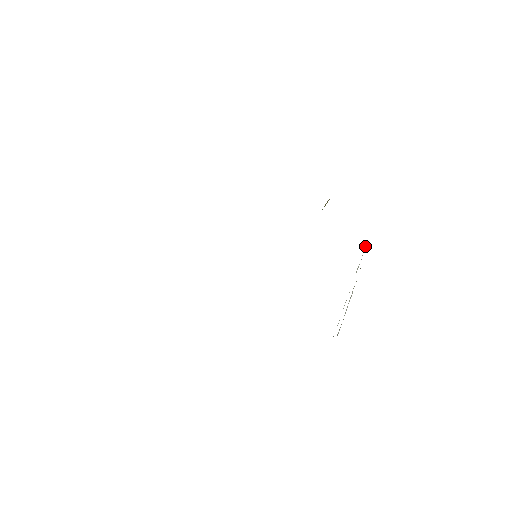
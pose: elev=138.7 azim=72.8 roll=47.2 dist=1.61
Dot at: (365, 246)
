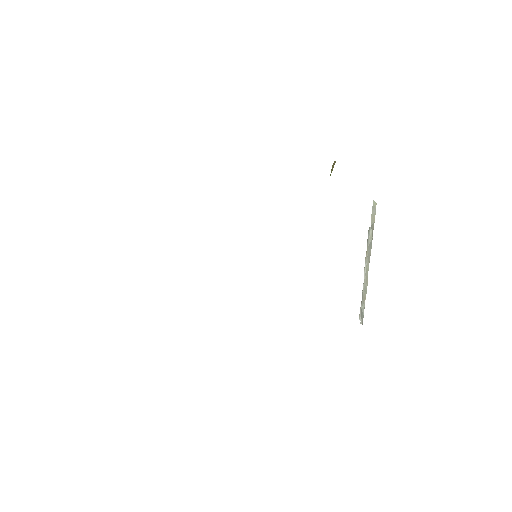
Dot at: (373, 209)
